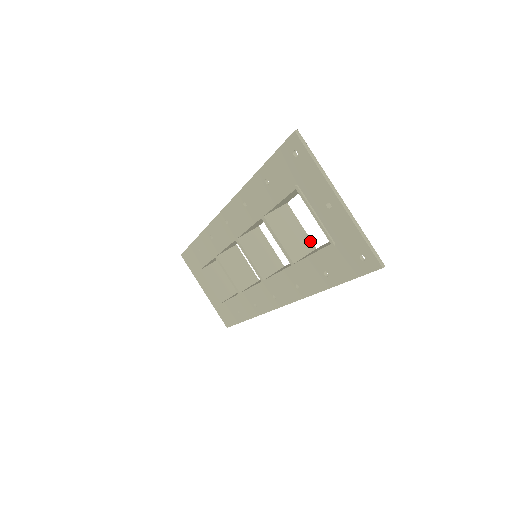
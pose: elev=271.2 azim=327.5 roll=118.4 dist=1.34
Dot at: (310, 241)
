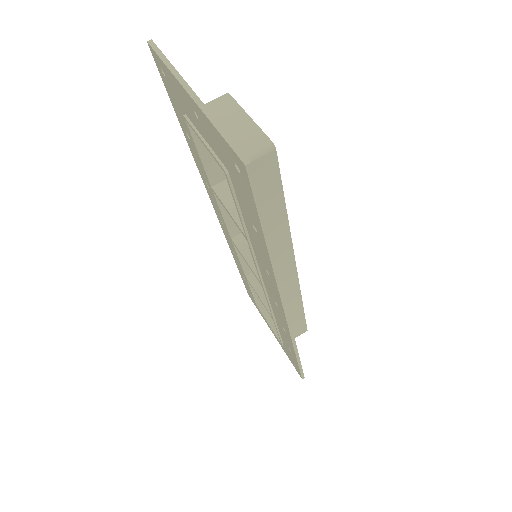
Dot at: occluded
